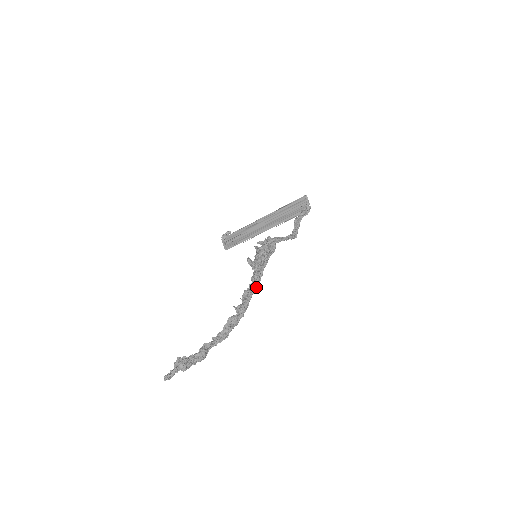
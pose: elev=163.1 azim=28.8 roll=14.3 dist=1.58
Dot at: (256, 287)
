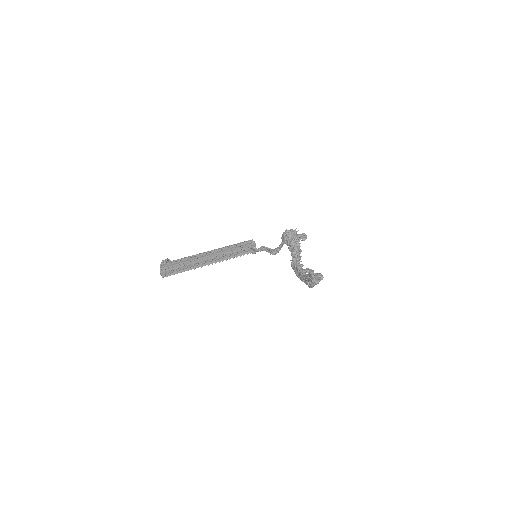
Dot at: occluded
